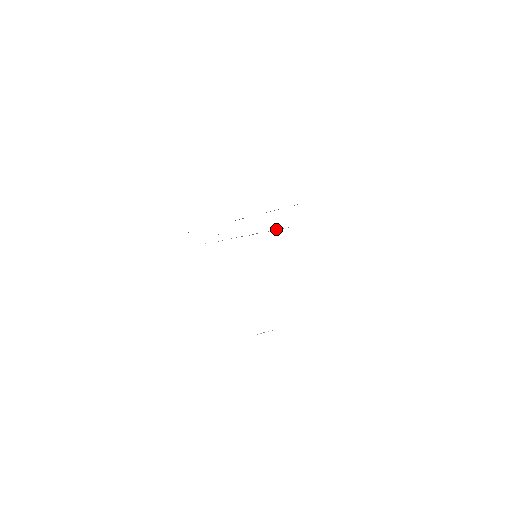
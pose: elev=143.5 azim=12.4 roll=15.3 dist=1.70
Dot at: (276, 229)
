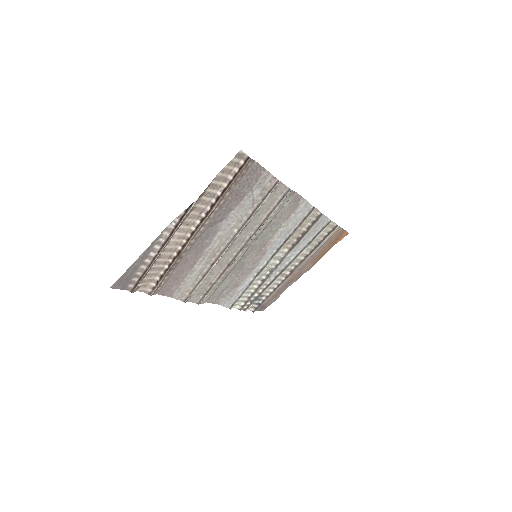
Dot at: (295, 240)
